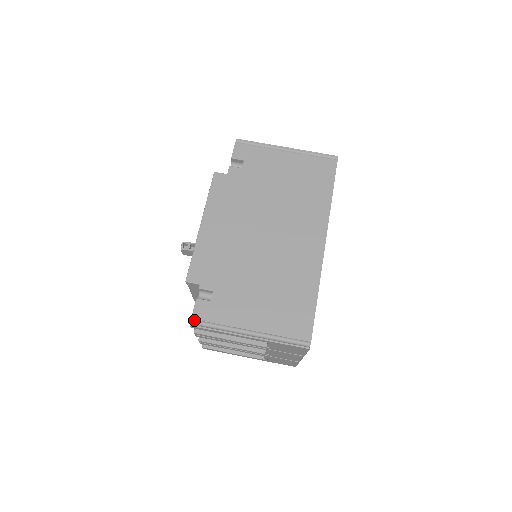
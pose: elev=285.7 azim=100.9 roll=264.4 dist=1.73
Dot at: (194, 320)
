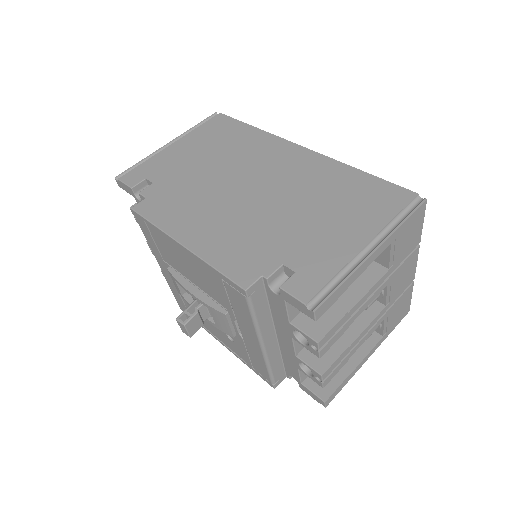
Dot at: (309, 303)
